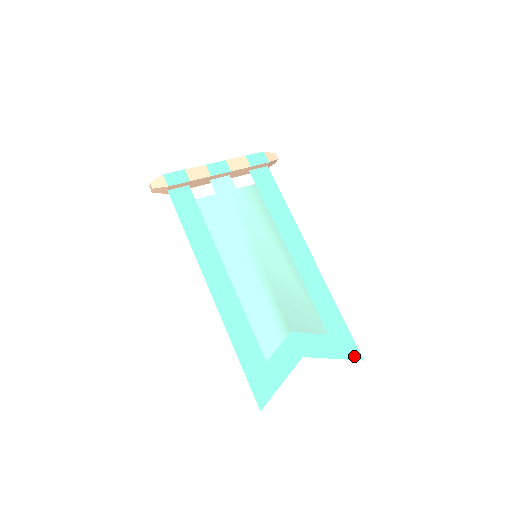
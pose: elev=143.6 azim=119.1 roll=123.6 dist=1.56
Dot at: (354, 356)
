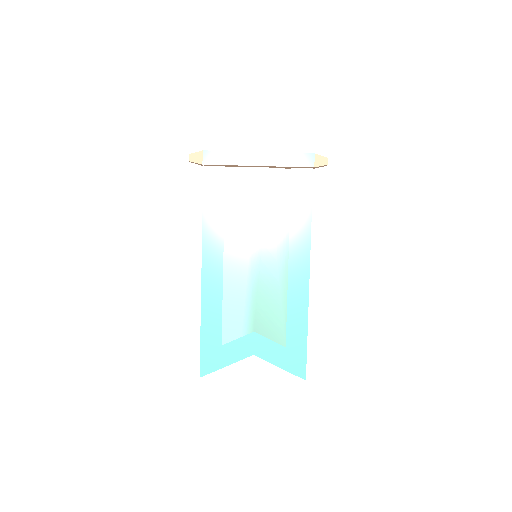
Dot at: (299, 373)
